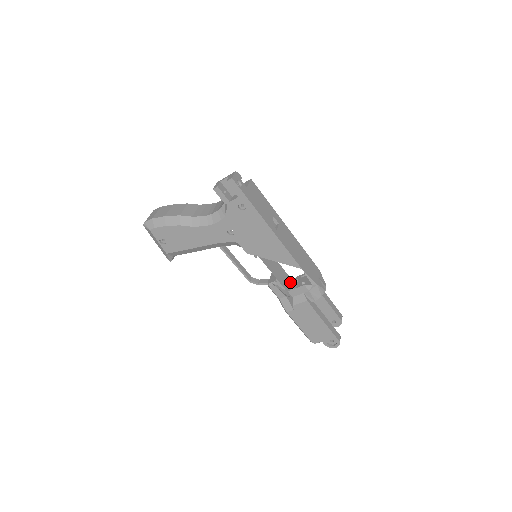
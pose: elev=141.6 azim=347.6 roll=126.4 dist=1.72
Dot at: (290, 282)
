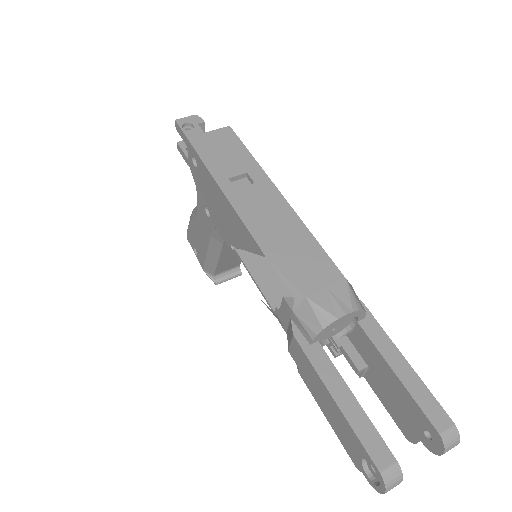
Dot at: occluded
